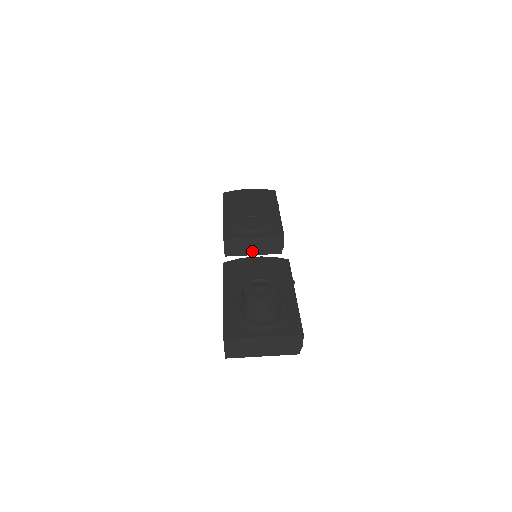
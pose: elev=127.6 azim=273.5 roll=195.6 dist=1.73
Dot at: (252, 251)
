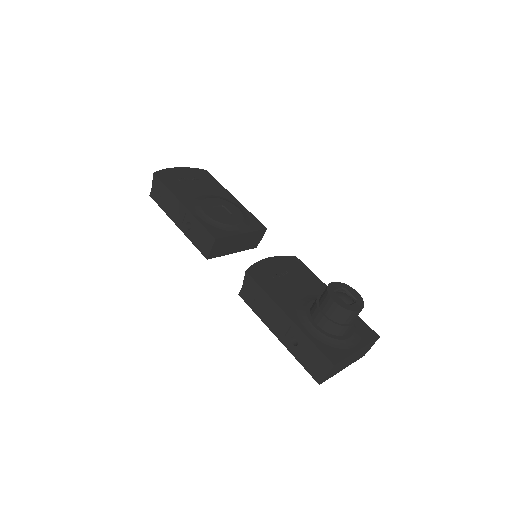
Dot at: (234, 249)
